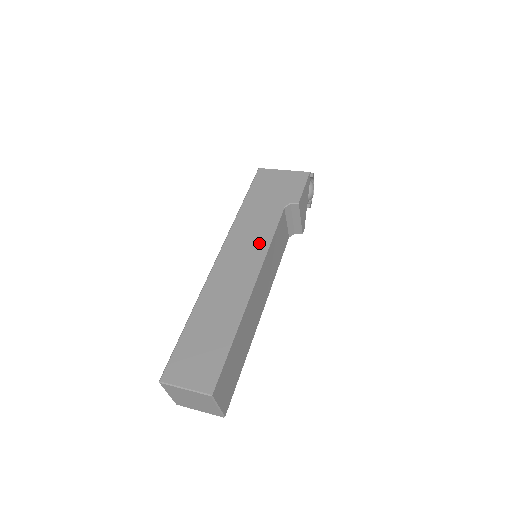
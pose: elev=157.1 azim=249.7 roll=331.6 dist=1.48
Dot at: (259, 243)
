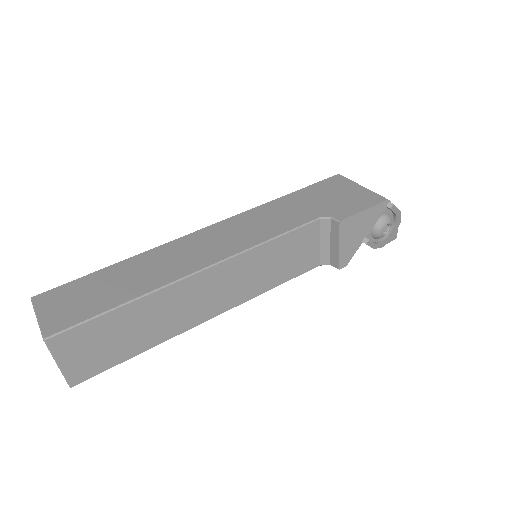
Dot at: (255, 236)
